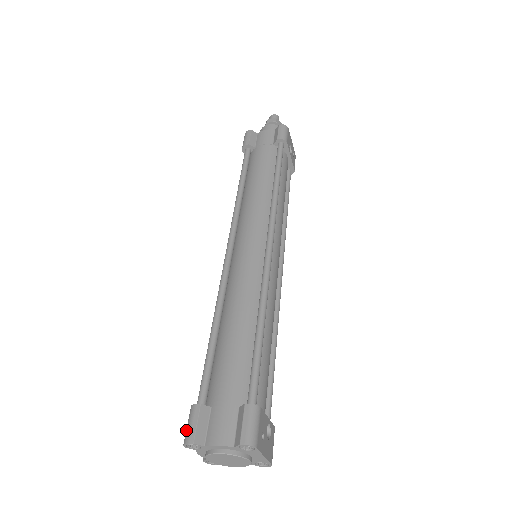
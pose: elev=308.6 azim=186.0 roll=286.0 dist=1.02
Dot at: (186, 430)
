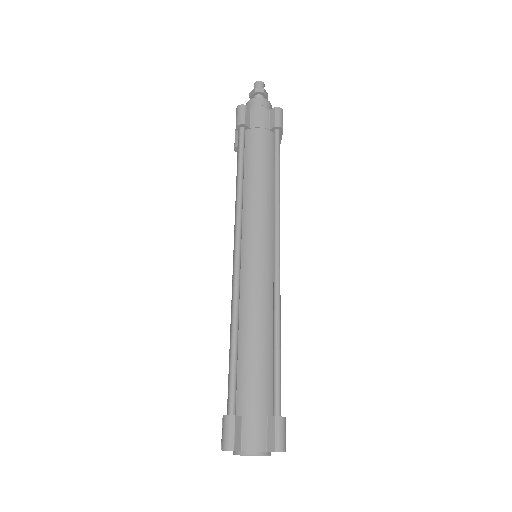
Dot at: (224, 438)
